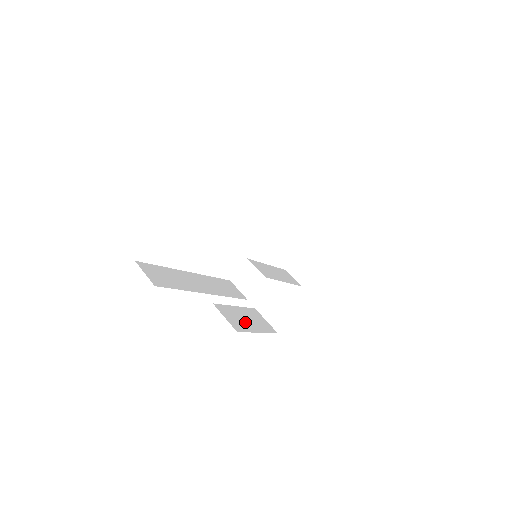
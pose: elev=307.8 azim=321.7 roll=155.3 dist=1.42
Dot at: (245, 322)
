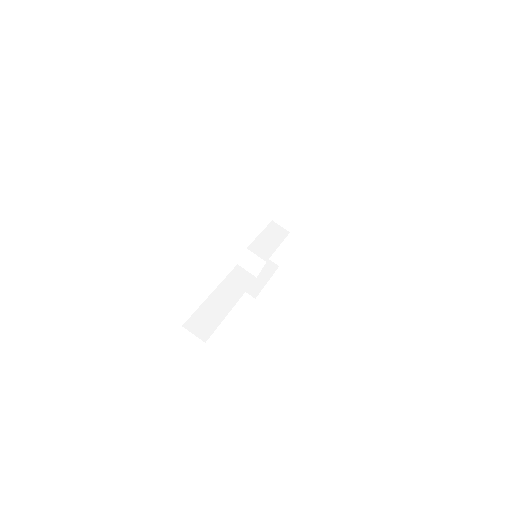
Dot at: (255, 279)
